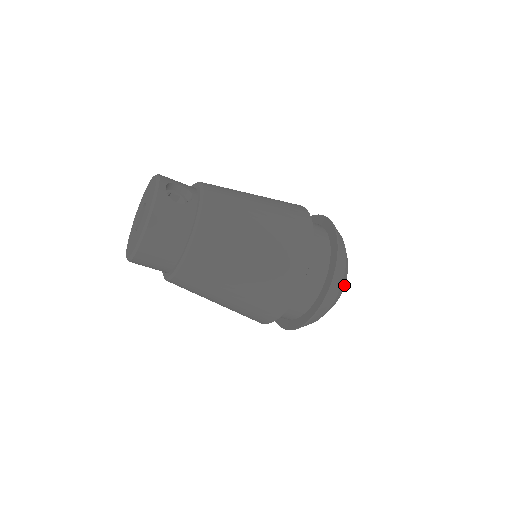
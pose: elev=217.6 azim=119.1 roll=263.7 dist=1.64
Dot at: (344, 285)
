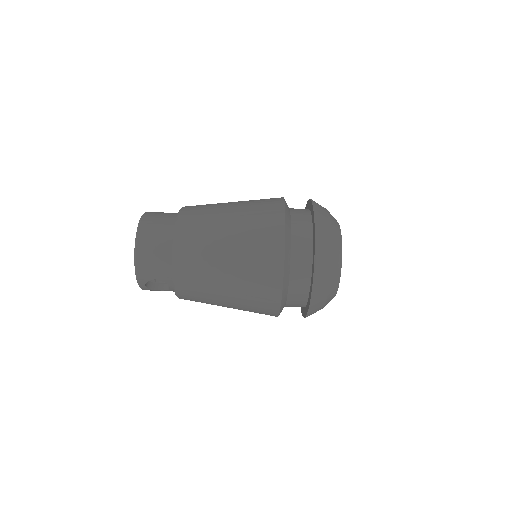
Dot at: occluded
